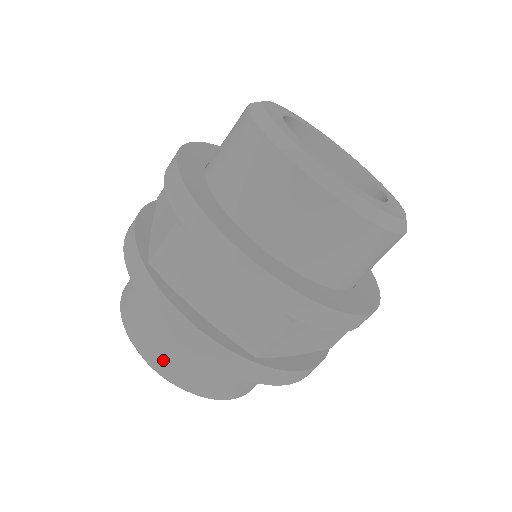
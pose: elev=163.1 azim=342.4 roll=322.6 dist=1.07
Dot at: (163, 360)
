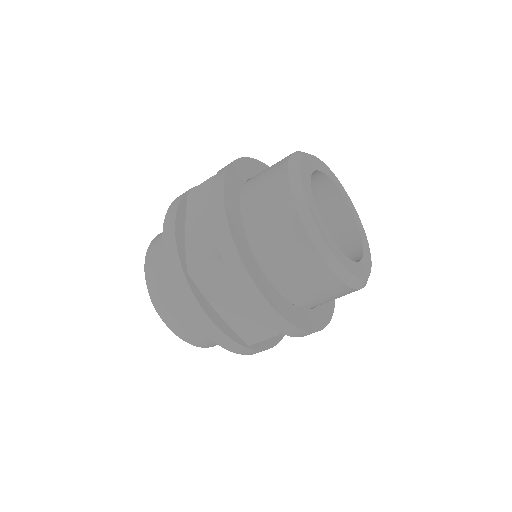
Dot at: (152, 259)
